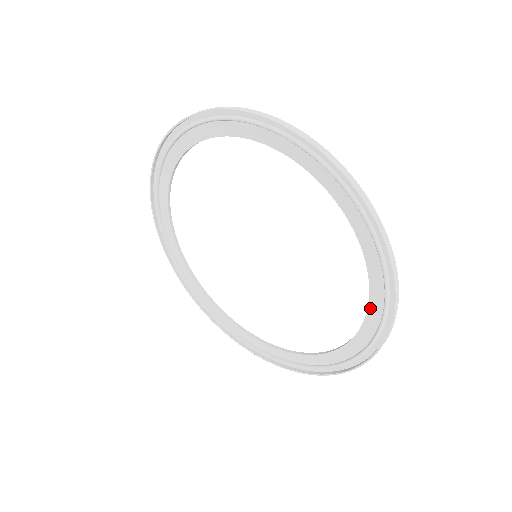
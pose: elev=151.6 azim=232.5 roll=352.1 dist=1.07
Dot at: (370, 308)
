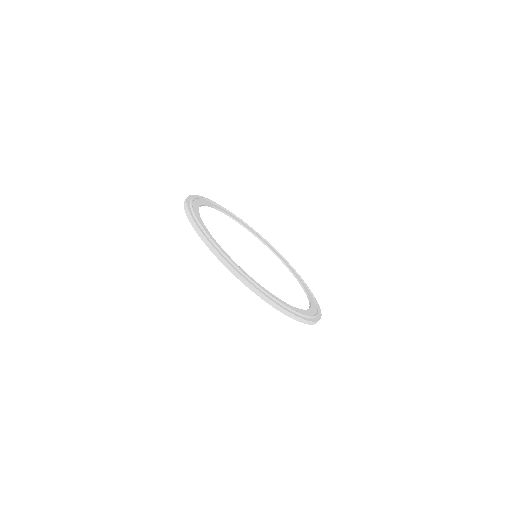
Dot at: occluded
